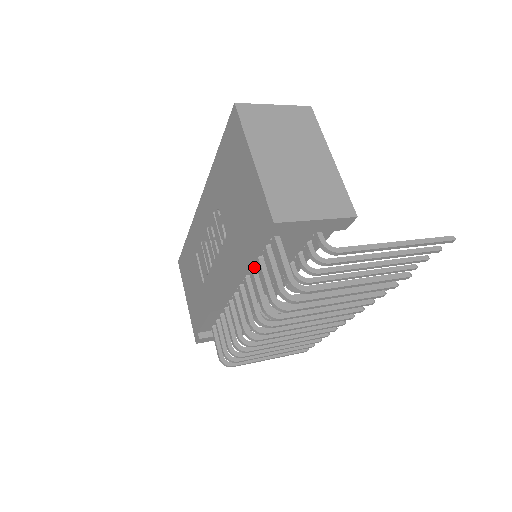
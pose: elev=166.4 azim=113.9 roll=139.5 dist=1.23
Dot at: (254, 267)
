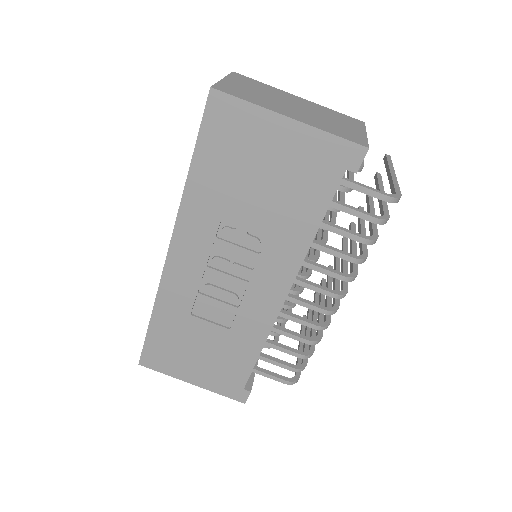
Dot at: occluded
